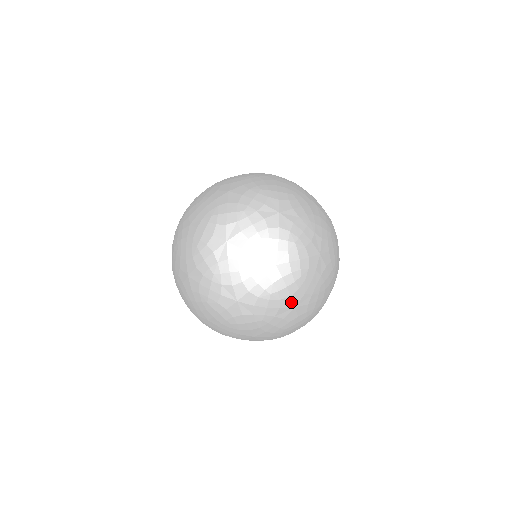
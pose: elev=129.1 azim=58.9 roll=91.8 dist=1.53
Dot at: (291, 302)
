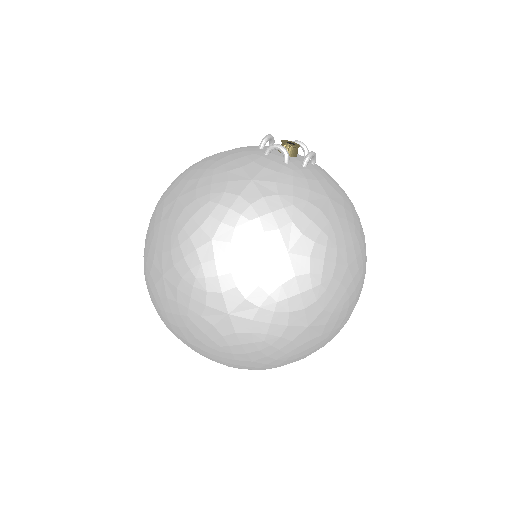
Dot at: (295, 361)
